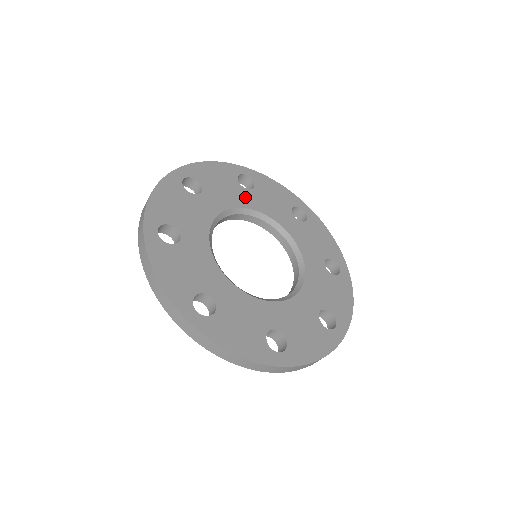
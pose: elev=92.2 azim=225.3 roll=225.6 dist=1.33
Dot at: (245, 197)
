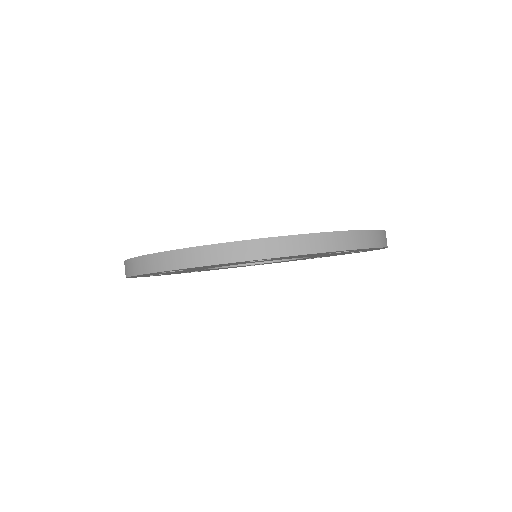
Dot at: occluded
